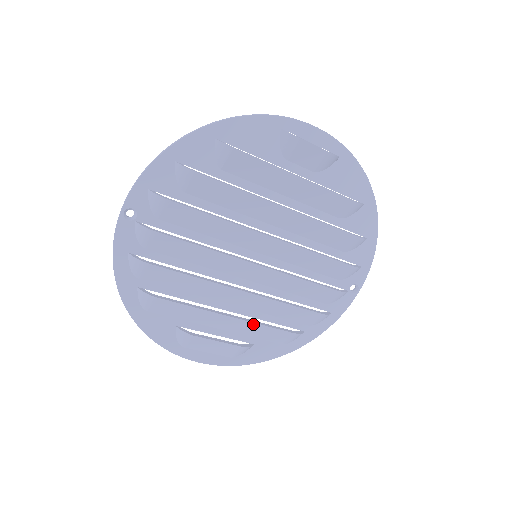
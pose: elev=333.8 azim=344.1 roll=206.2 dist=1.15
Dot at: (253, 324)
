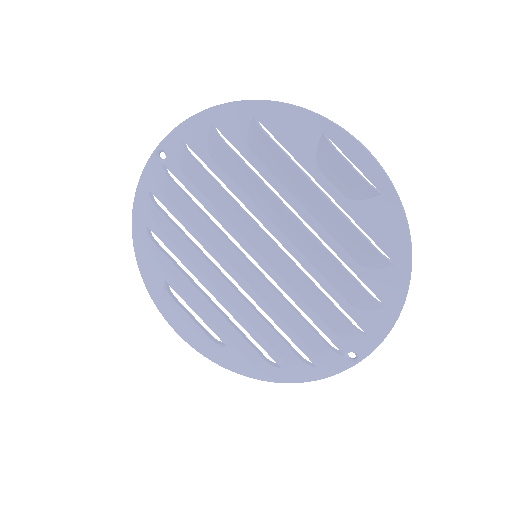
Dot at: (228, 323)
